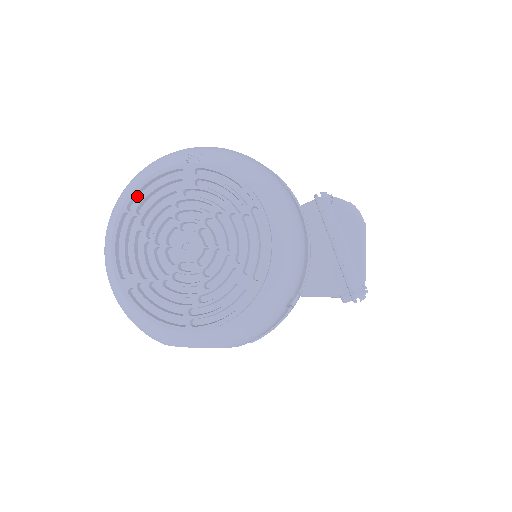
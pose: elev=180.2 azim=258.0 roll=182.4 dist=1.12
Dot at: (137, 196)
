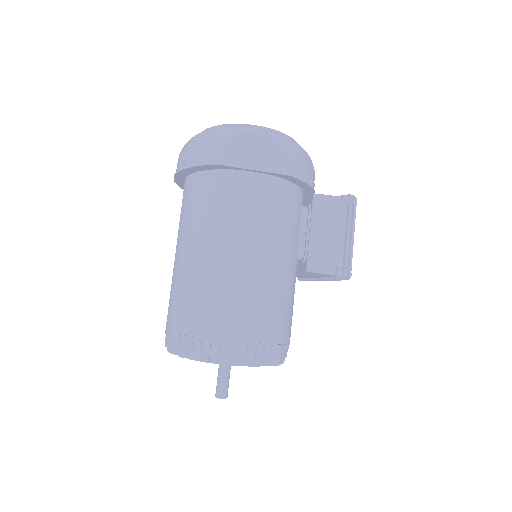
Dot at: occluded
